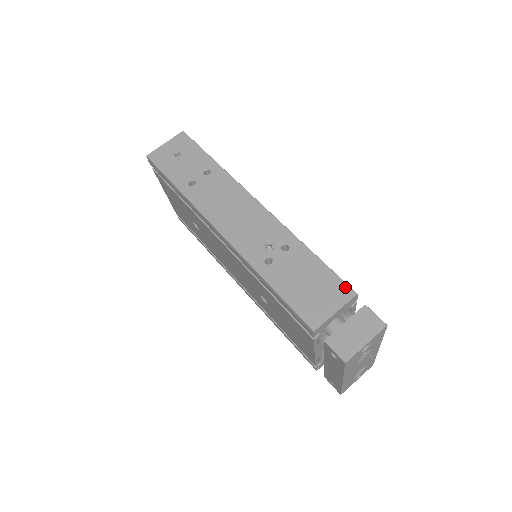
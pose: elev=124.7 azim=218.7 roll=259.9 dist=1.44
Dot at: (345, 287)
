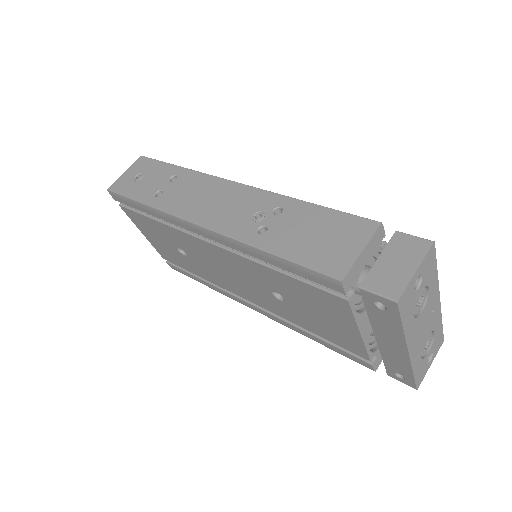
Dot at: (363, 221)
